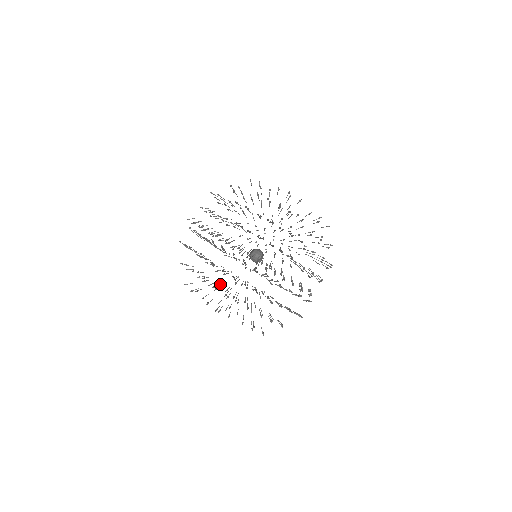
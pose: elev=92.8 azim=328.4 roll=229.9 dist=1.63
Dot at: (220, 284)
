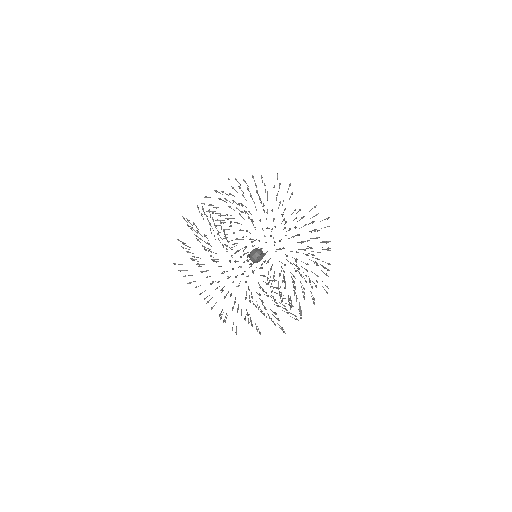
Dot at: (241, 314)
